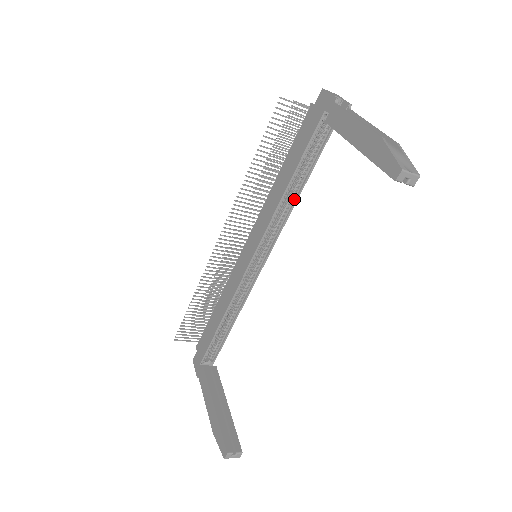
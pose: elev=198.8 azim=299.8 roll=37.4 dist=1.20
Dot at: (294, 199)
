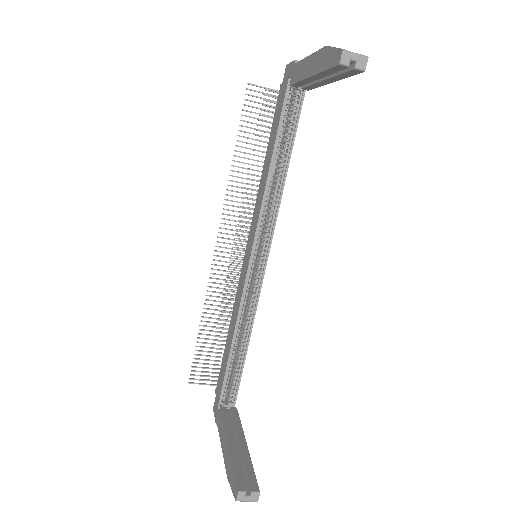
Dot at: (282, 181)
